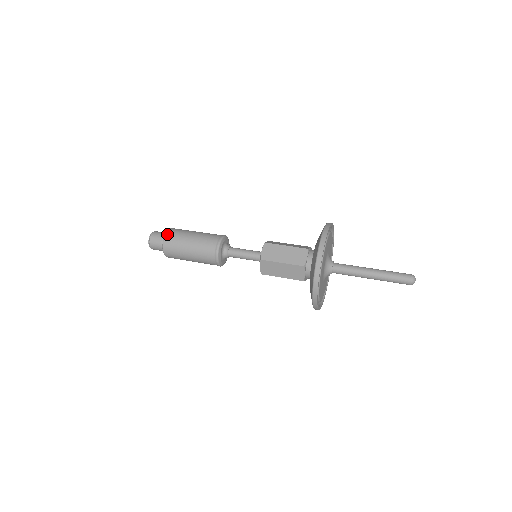
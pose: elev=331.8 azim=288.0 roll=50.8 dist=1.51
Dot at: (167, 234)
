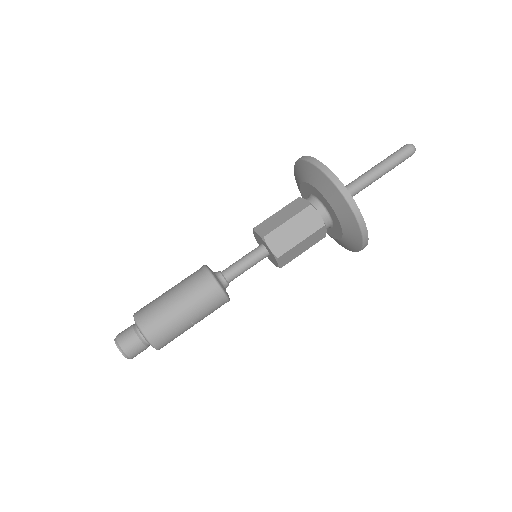
Dot at: (144, 330)
